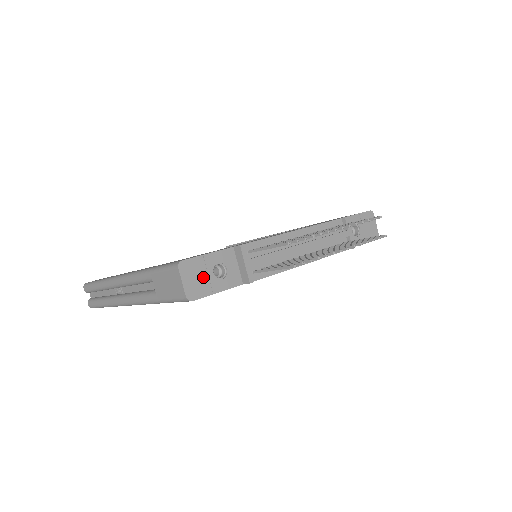
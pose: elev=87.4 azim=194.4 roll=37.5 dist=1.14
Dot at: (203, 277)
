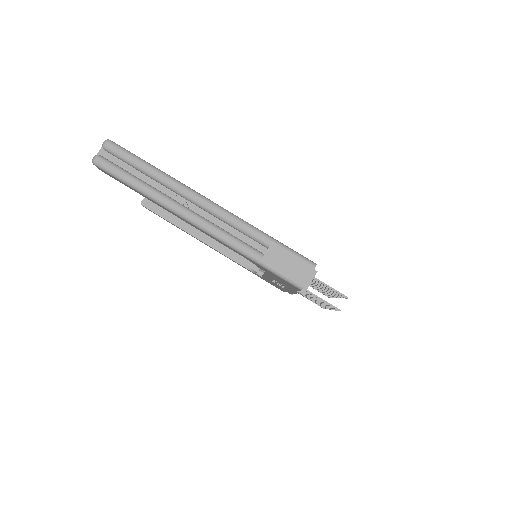
Dot at: occluded
